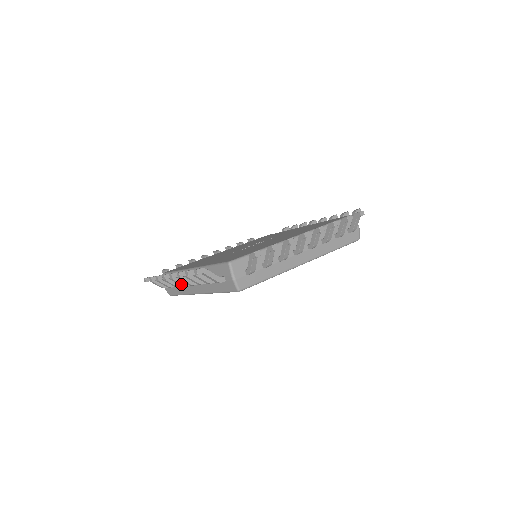
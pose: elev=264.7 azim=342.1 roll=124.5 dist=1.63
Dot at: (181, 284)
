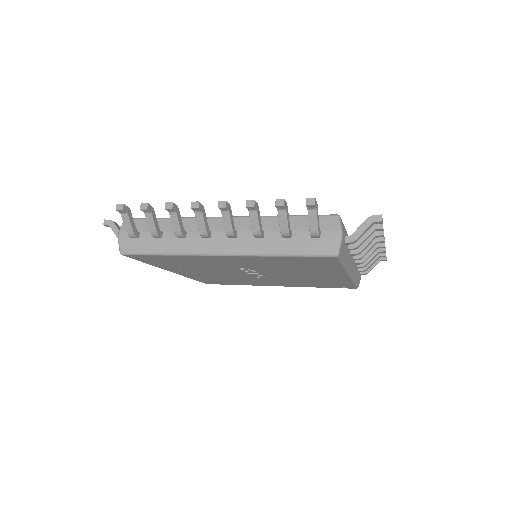
Dot at: (206, 229)
